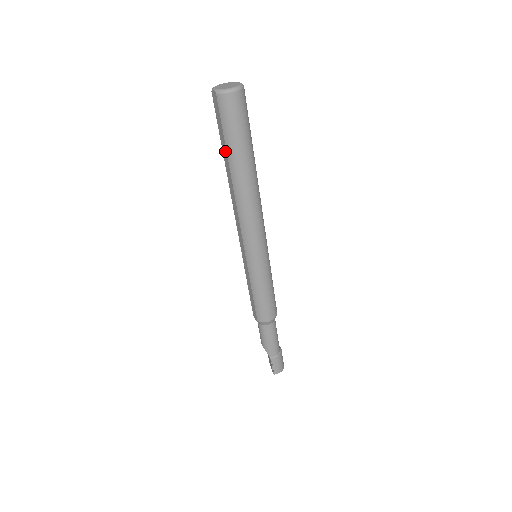
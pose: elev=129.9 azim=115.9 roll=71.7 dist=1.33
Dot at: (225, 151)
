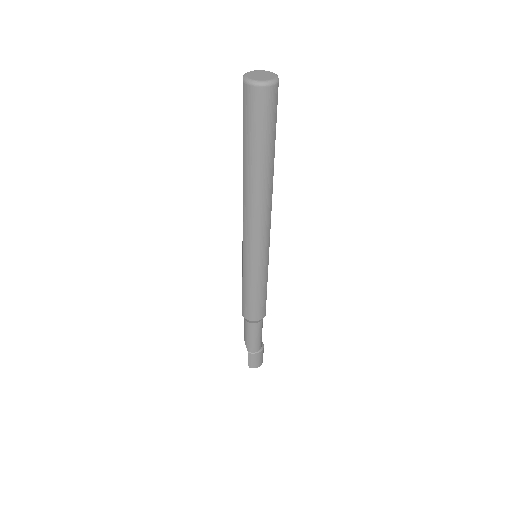
Dot at: (243, 144)
